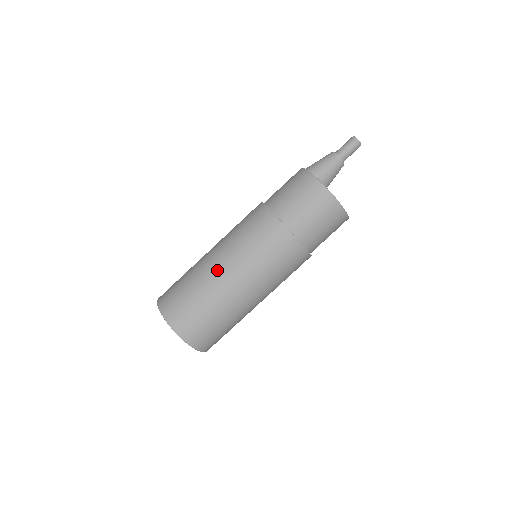
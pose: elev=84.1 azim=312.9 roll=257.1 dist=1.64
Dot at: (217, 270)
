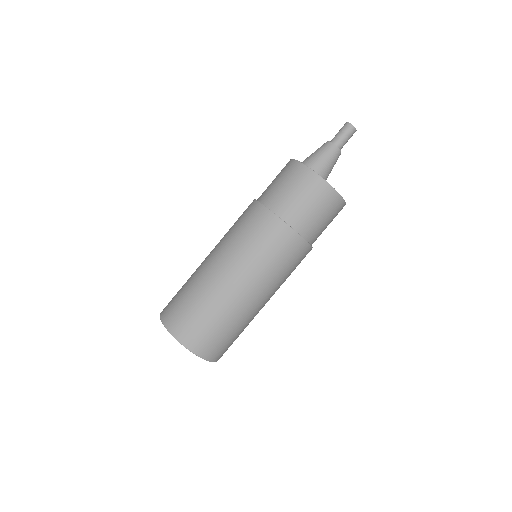
Dot at: (239, 293)
